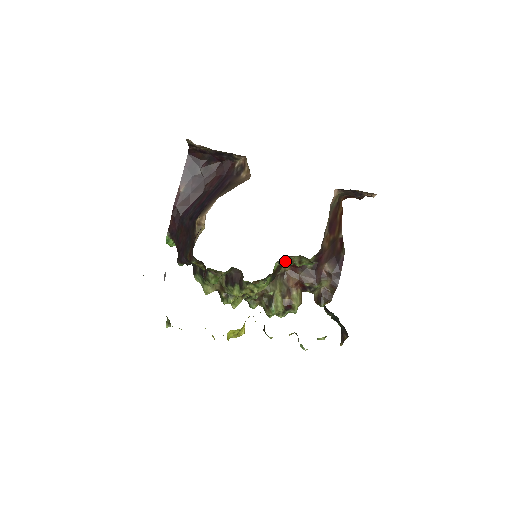
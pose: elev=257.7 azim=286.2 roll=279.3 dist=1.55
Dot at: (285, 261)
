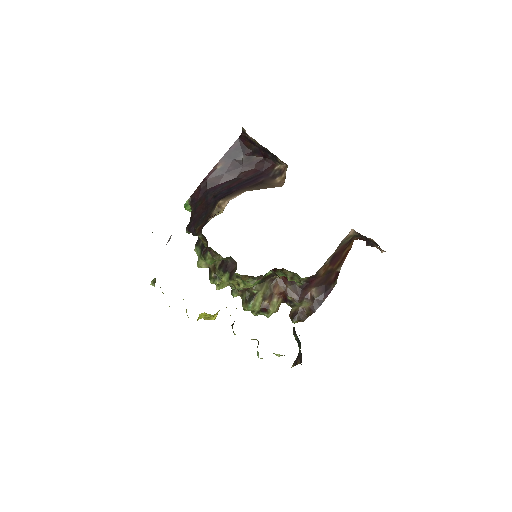
Dot at: occluded
